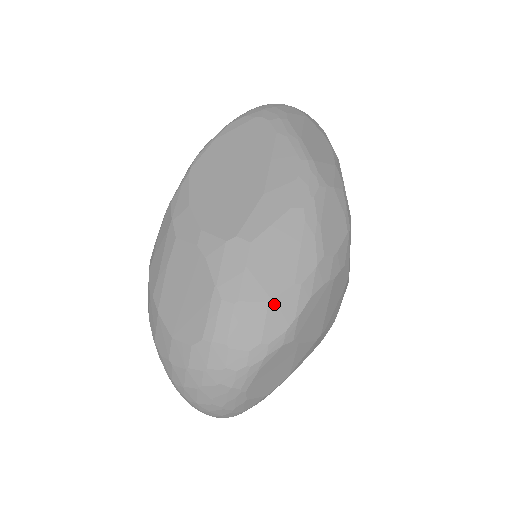
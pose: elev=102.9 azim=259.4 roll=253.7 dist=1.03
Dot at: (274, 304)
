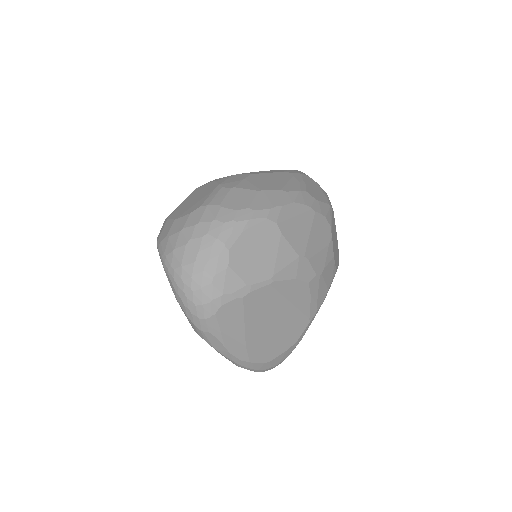
Dot at: (263, 193)
